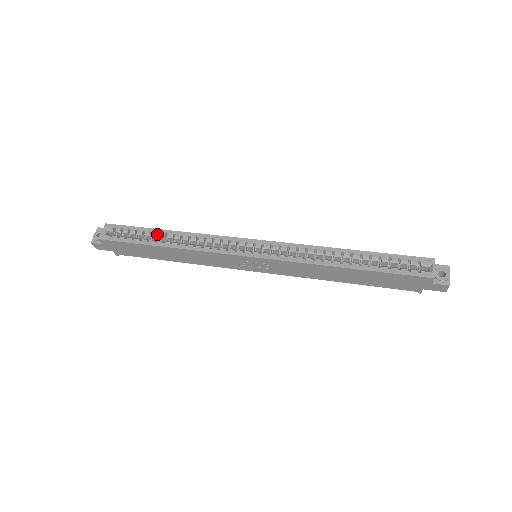
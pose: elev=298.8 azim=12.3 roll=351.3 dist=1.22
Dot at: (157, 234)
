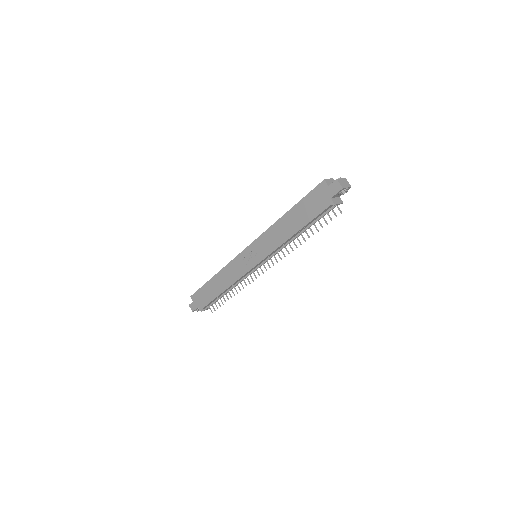
Dot at: occluded
